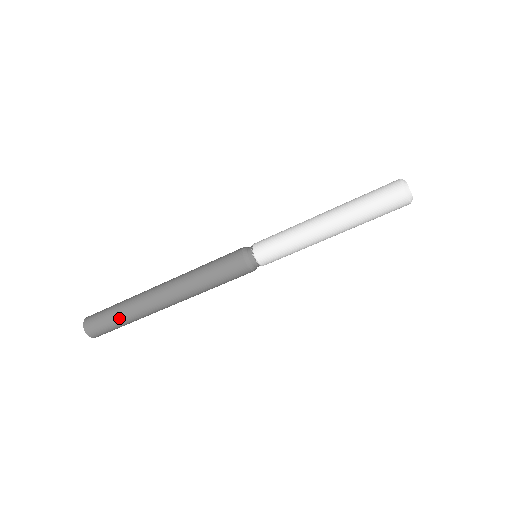
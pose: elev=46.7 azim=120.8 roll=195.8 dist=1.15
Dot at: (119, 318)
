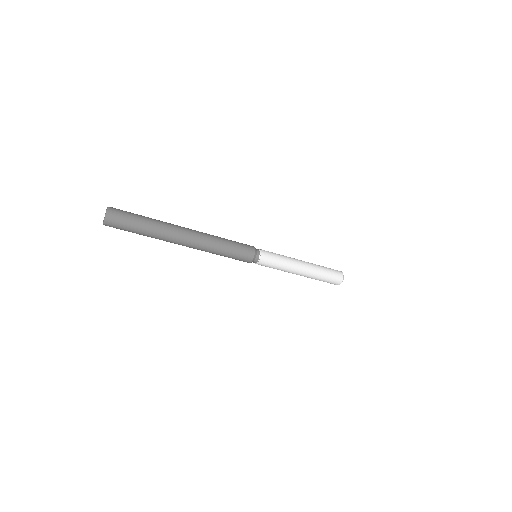
Dot at: (145, 225)
